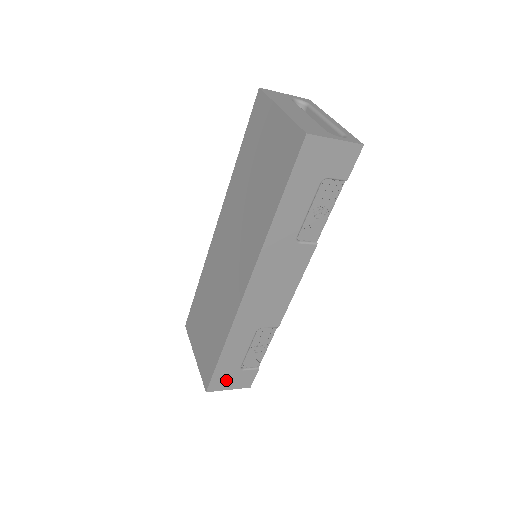
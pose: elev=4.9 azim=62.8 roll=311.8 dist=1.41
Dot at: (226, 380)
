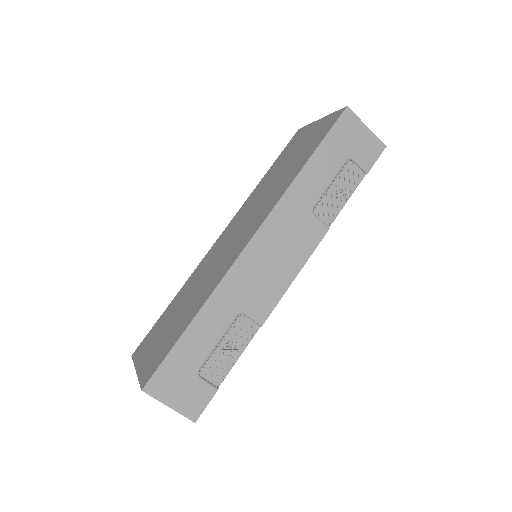
Dot at: (174, 383)
